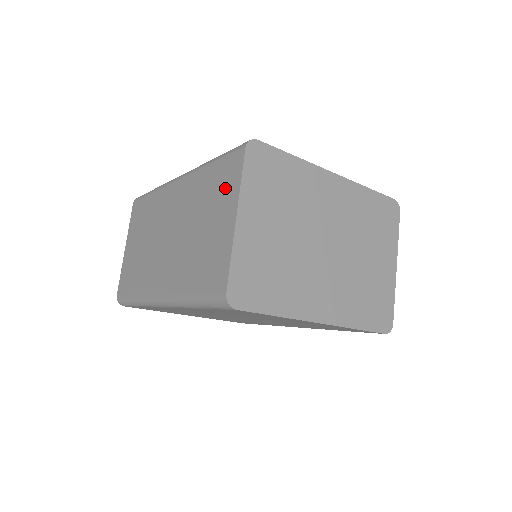
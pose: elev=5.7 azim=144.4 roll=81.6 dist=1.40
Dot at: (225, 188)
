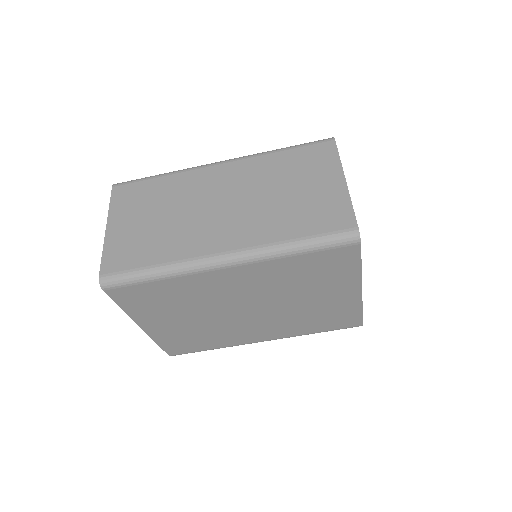
Dot at: (318, 163)
